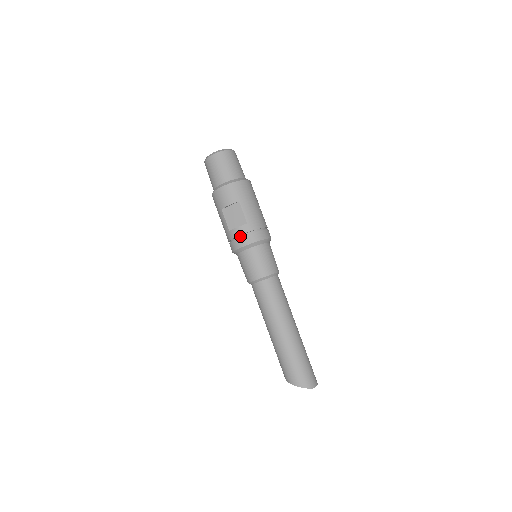
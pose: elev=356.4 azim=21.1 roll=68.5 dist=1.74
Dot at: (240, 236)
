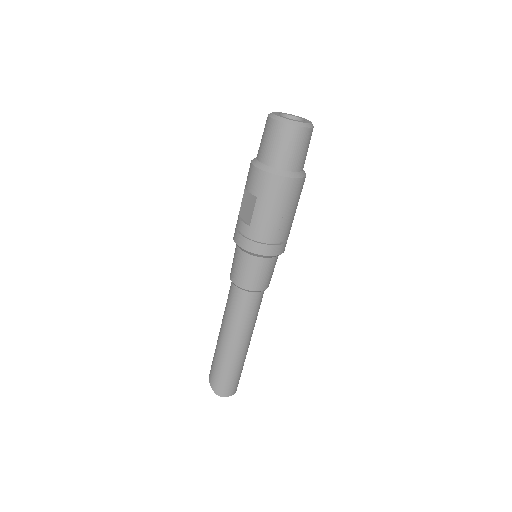
Dot at: (240, 230)
